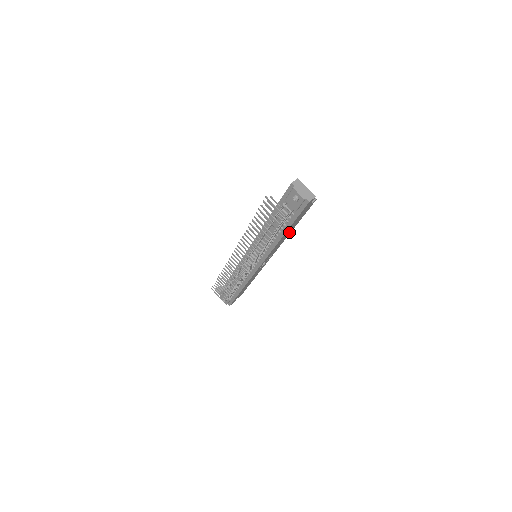
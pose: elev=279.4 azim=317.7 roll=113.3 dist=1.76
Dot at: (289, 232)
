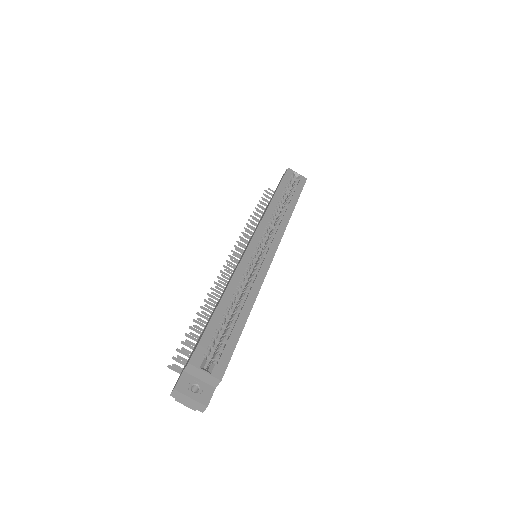
Dot at: occluded
